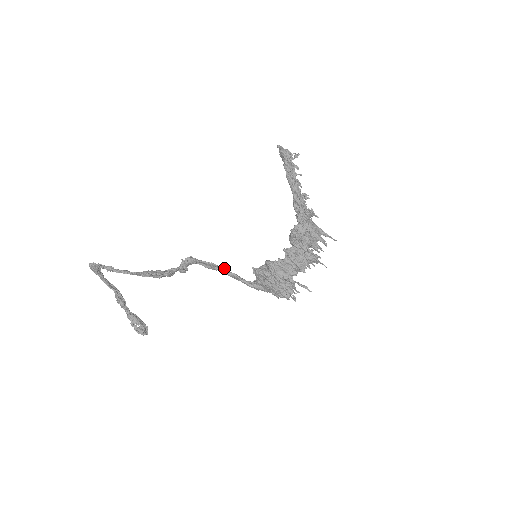
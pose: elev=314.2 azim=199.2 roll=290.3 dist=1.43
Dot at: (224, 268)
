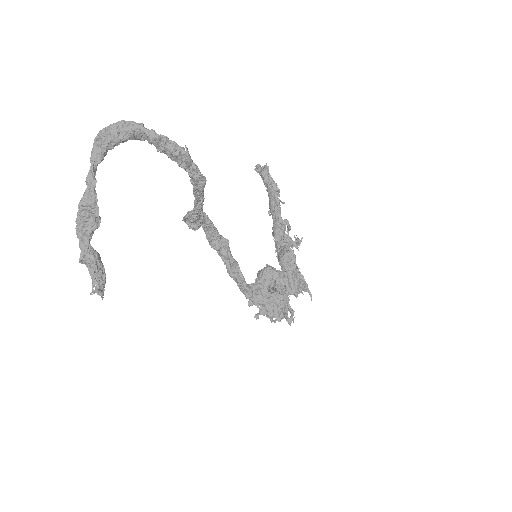
Dot at: (227, 251)
